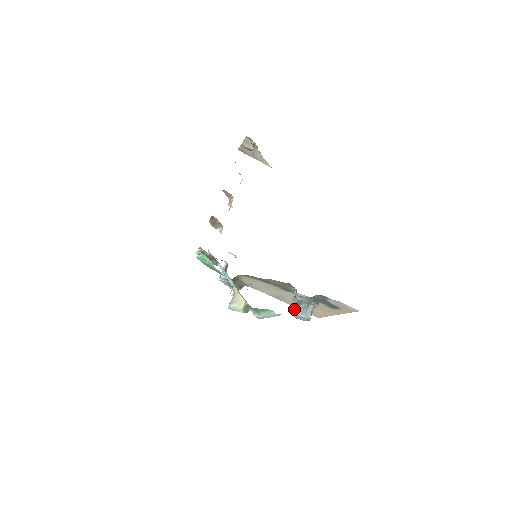
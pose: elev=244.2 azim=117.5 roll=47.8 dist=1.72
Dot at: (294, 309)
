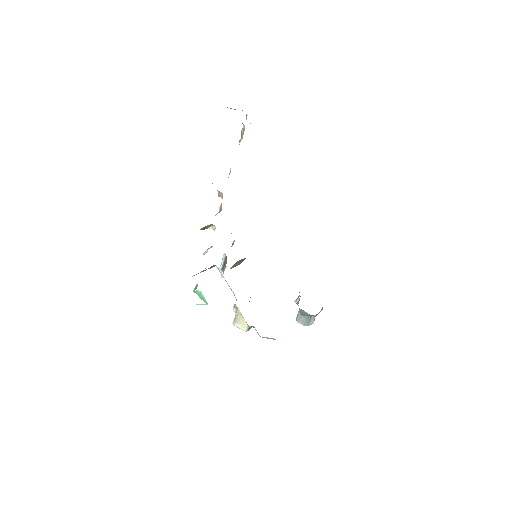
Dot at: (297, 316)
